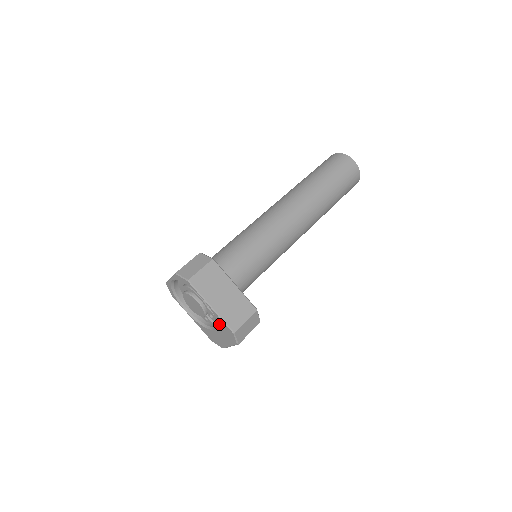
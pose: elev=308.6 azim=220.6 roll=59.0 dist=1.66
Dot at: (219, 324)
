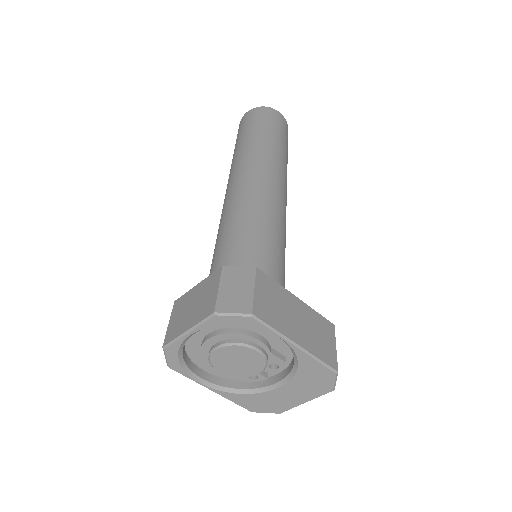
Dot at: (302, 371)
